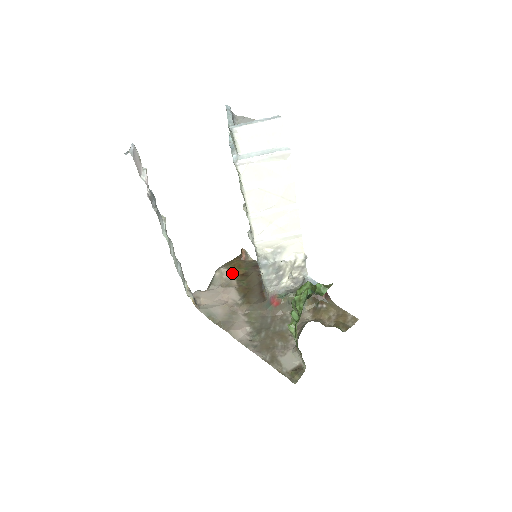
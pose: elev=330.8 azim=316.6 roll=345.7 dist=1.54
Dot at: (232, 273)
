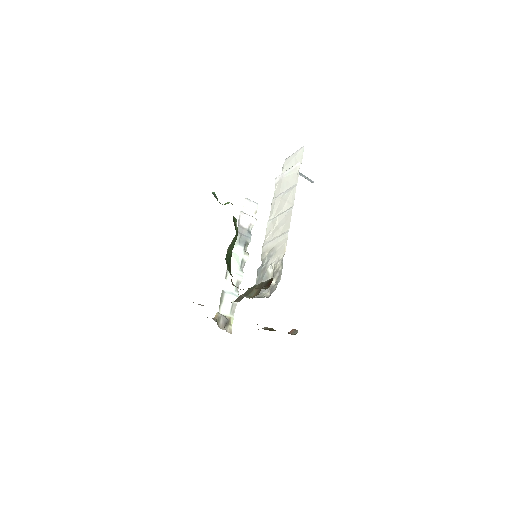
Dot at: (267, 329)
